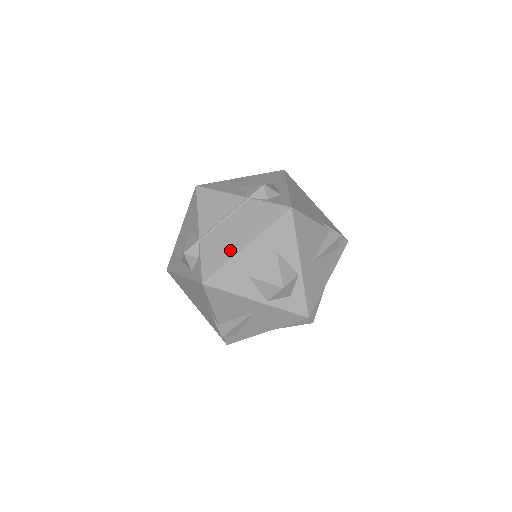
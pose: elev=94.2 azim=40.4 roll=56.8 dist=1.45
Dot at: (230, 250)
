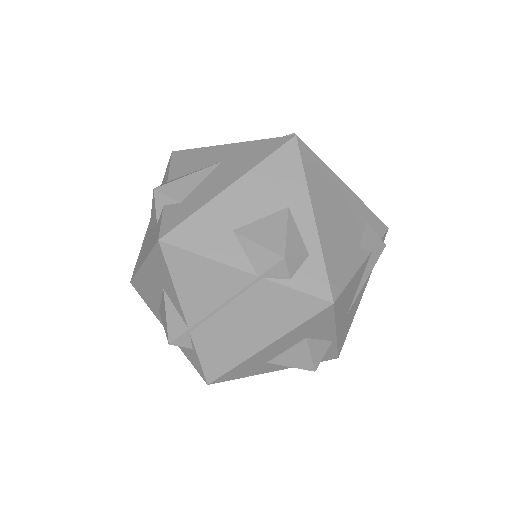
Dot at: (240, 350)
